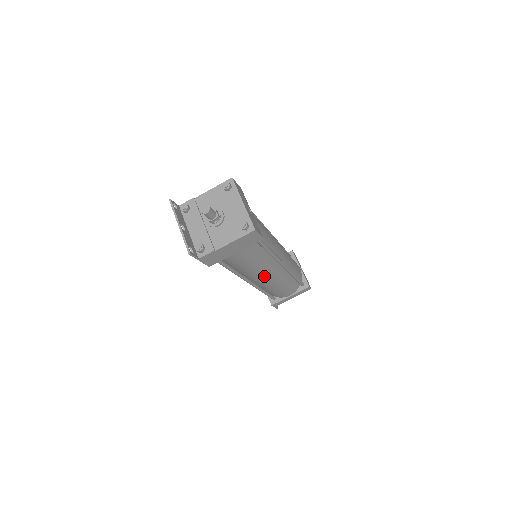
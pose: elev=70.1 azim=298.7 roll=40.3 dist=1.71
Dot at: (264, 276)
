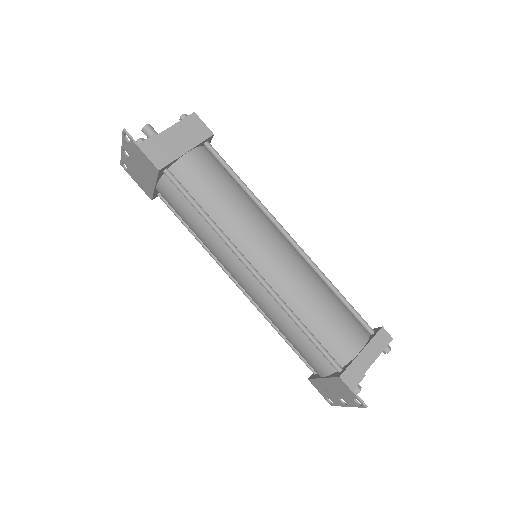
Dot at: (264, 244)
